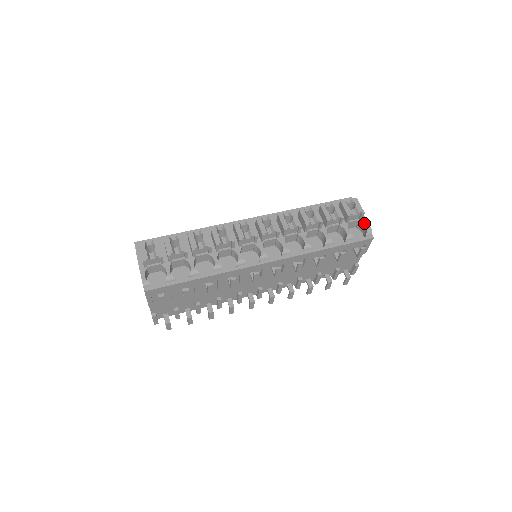
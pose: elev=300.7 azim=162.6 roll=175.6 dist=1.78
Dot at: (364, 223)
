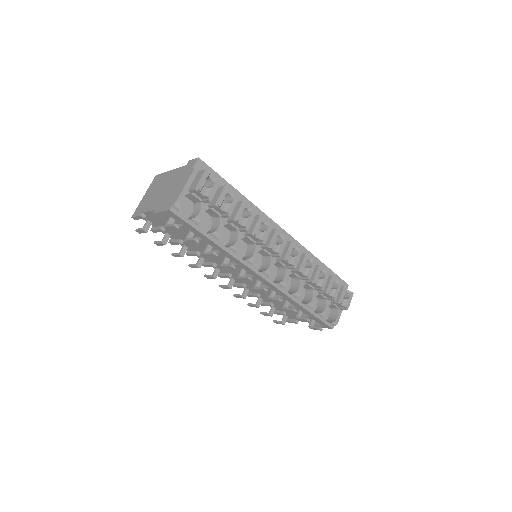
Dot at: (339, 314)
